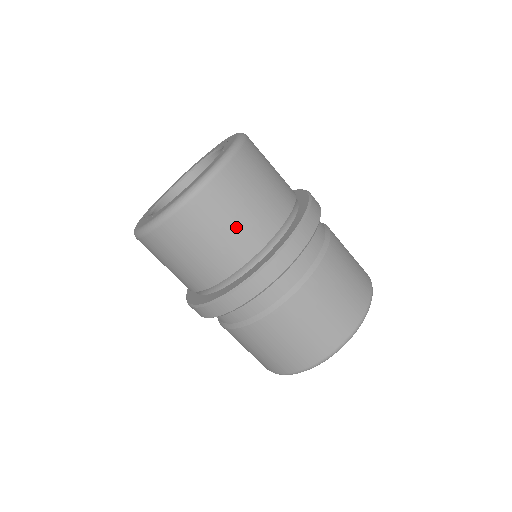
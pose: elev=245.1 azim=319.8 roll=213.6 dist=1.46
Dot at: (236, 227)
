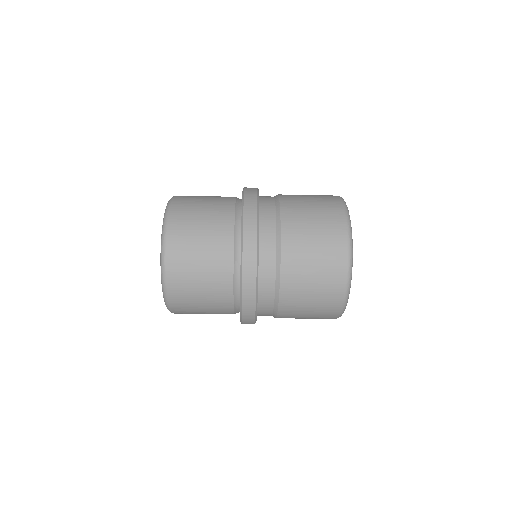
Dot at: (207, 306)
